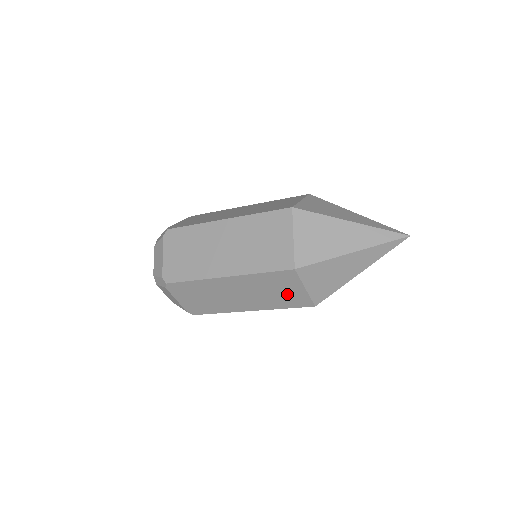
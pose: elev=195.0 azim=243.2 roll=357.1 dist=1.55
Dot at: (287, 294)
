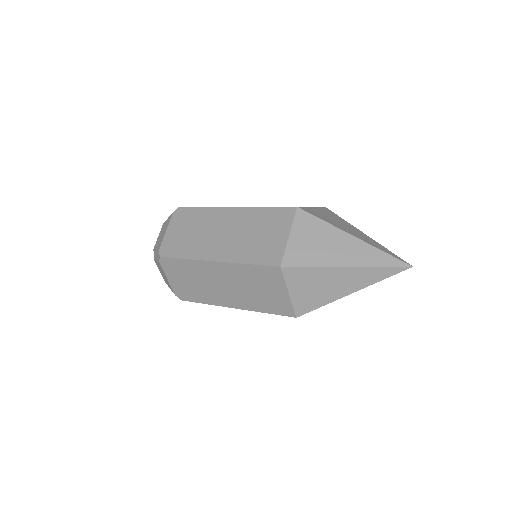
Dot at: (270, 296)
